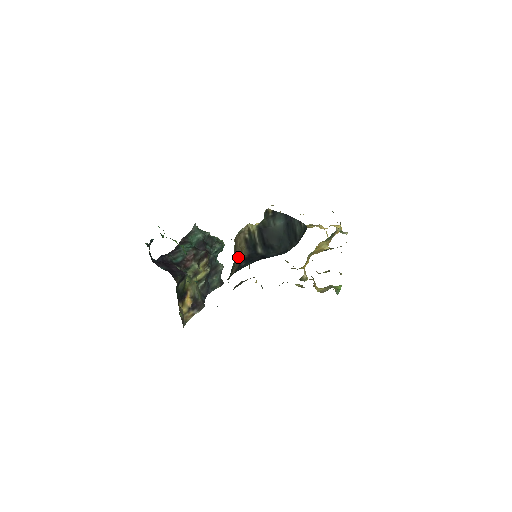
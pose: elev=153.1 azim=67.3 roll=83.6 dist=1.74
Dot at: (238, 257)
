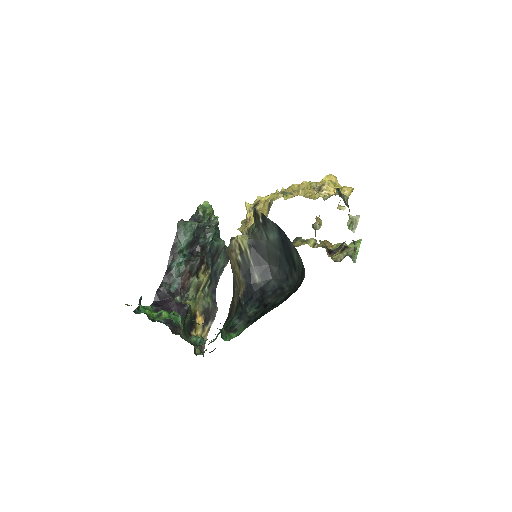
Dot at: (236, 283)
